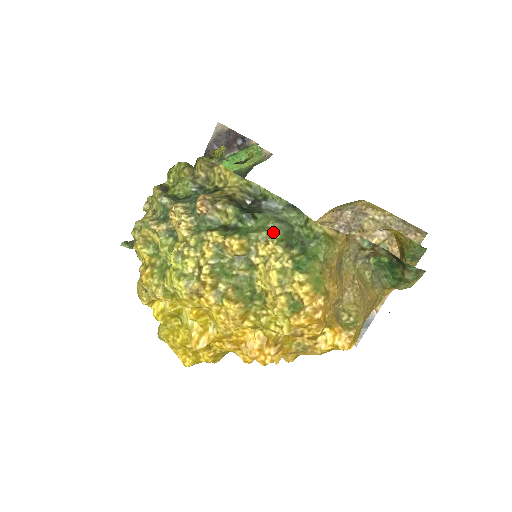
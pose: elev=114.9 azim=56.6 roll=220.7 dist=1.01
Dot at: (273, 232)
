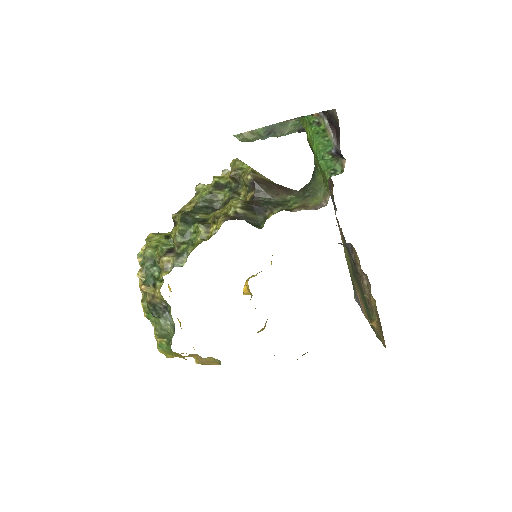
Dot at: (157, 330)
